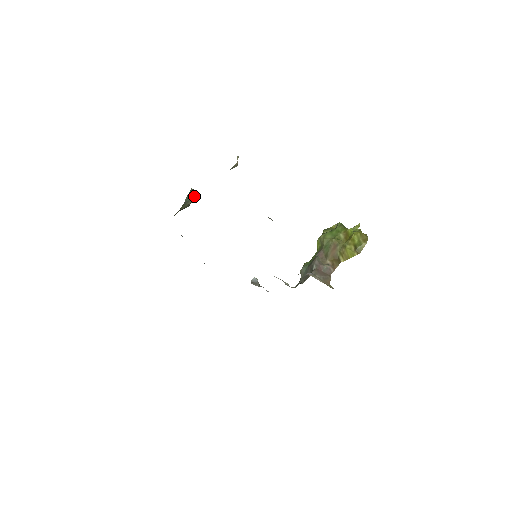
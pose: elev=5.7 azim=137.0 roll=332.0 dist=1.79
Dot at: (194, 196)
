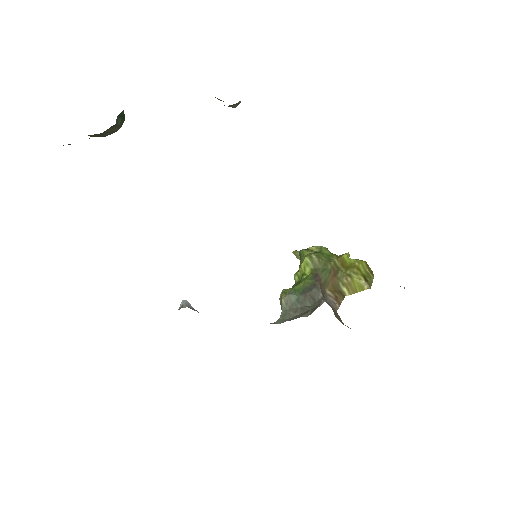
Dot at: (121, 123)
